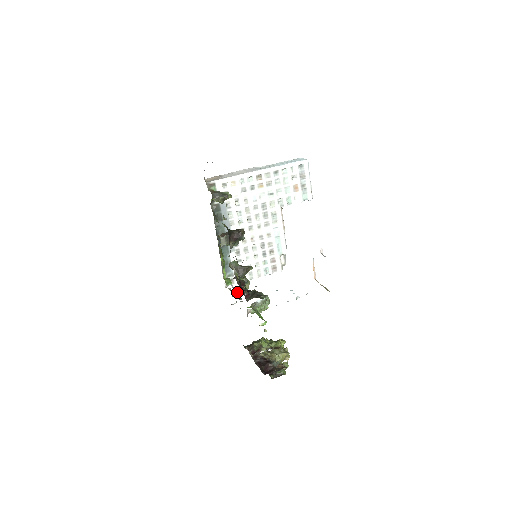
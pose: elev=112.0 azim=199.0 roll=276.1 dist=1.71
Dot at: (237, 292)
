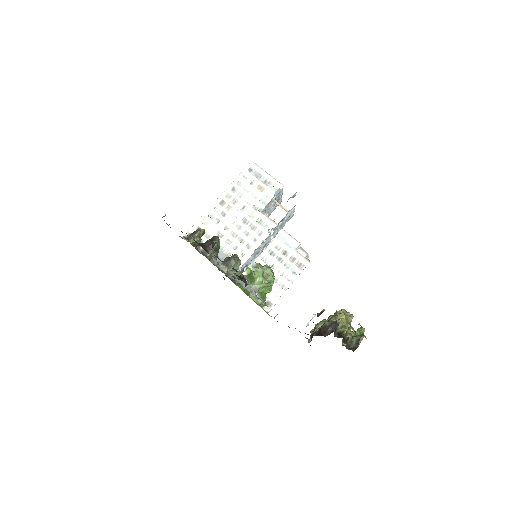
Dot at: occluded
